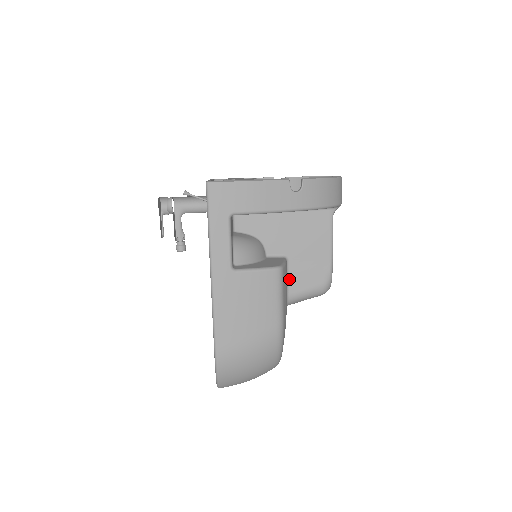
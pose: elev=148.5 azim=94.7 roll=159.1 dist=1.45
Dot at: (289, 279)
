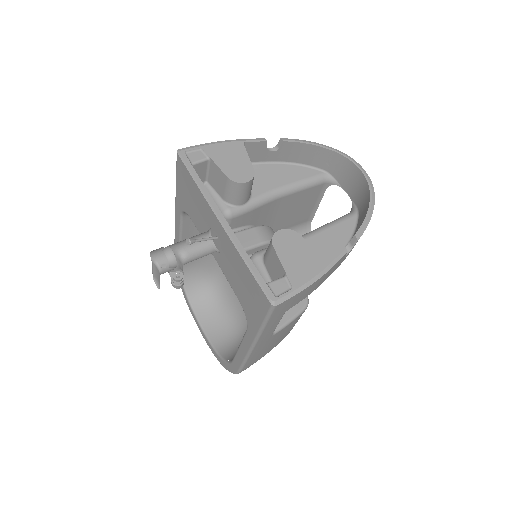
Dot at: occluded
